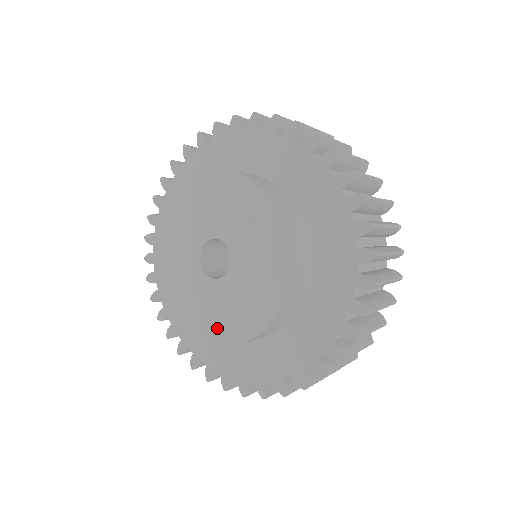
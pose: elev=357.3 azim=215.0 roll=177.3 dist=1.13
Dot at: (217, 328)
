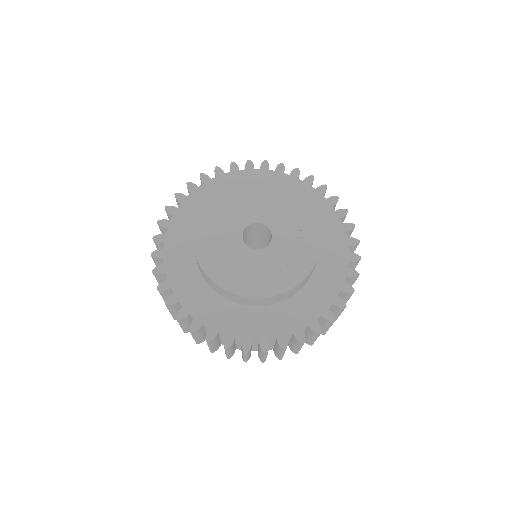
Dot at: (234, 279)
